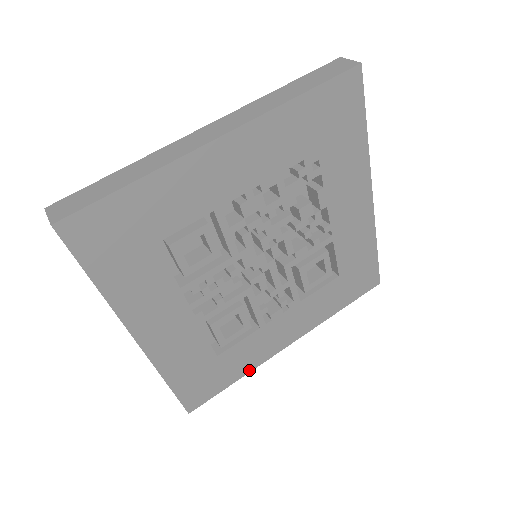
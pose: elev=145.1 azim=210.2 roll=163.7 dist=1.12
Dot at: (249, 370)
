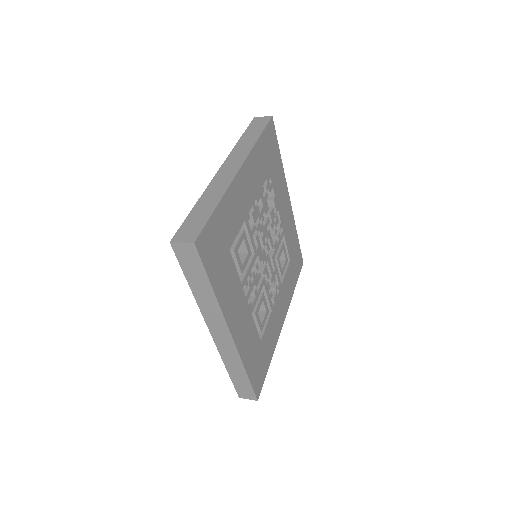
Dot at: (273, 350)
